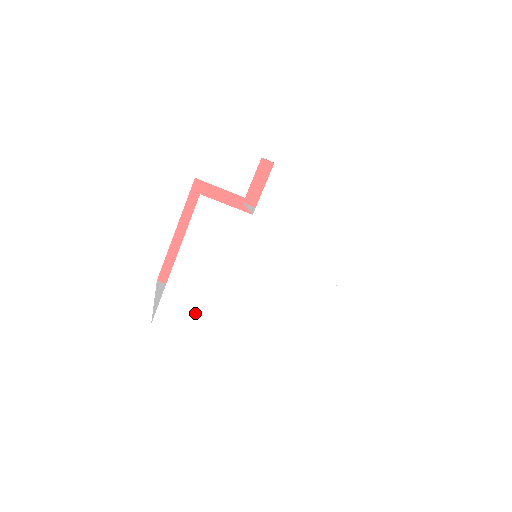
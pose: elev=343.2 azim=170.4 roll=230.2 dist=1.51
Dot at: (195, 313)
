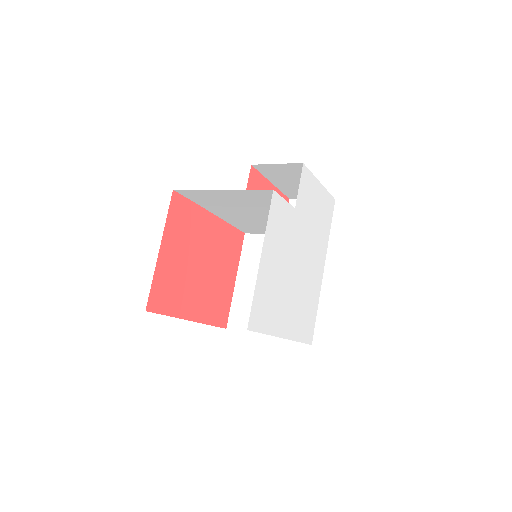
Dot at: (269, 309)
